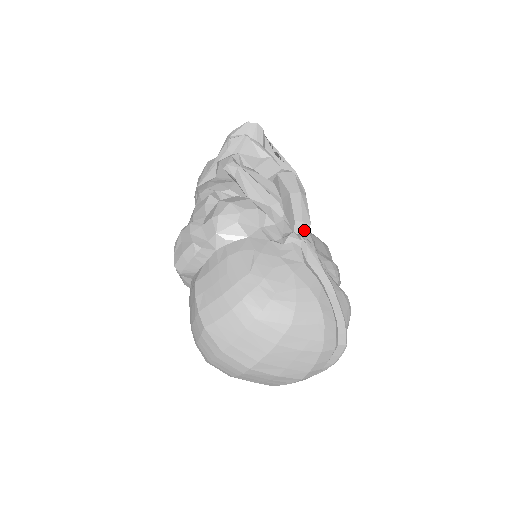
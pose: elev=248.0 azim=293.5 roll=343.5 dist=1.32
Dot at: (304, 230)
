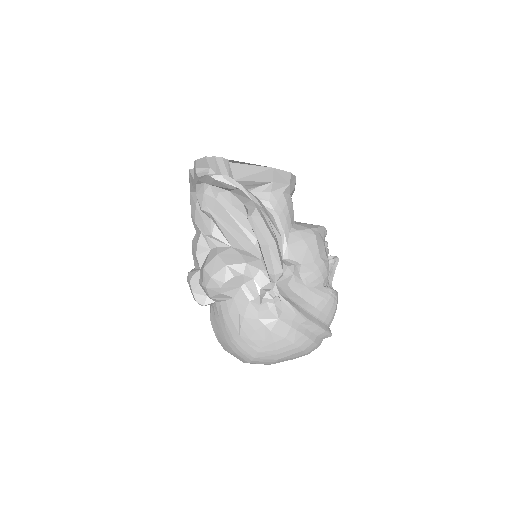
Dot at: (278, 279)
